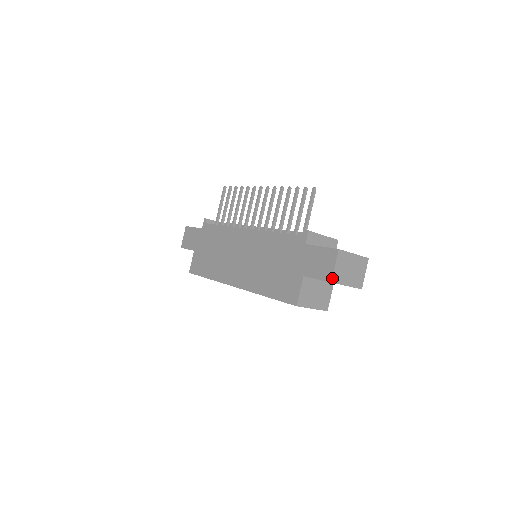
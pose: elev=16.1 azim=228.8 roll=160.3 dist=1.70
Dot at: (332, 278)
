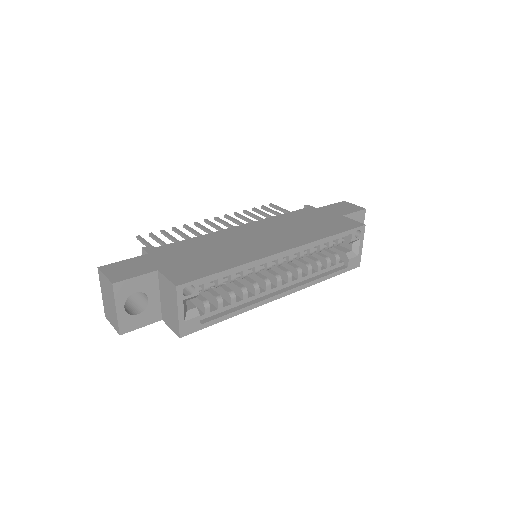
Dot at: (363, 208)
